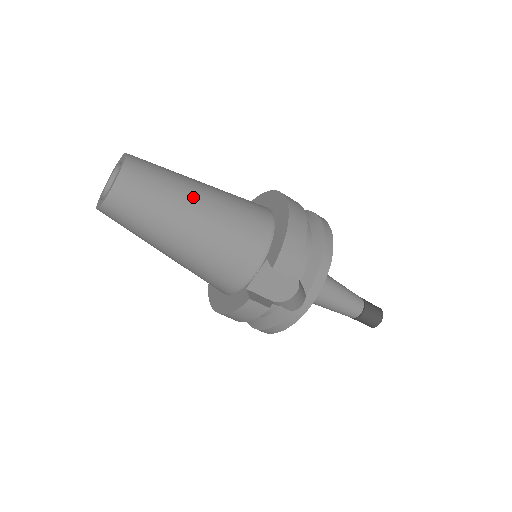
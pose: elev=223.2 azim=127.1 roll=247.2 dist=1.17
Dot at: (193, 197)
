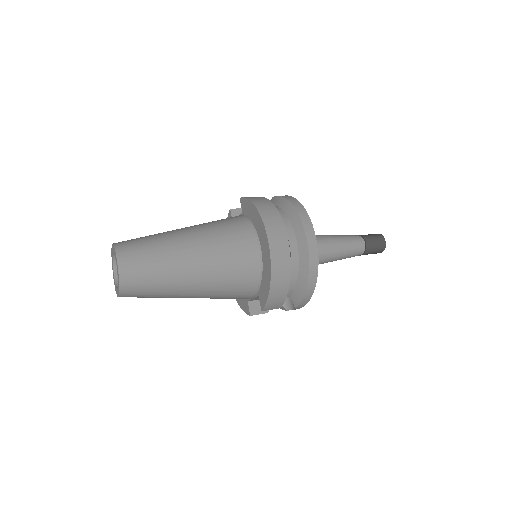
Dot at: (185, 279)
